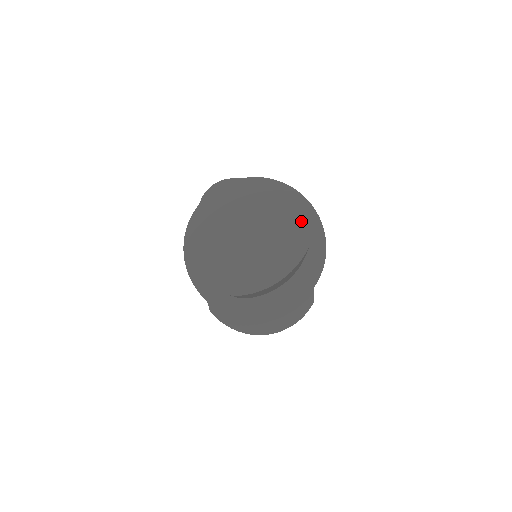
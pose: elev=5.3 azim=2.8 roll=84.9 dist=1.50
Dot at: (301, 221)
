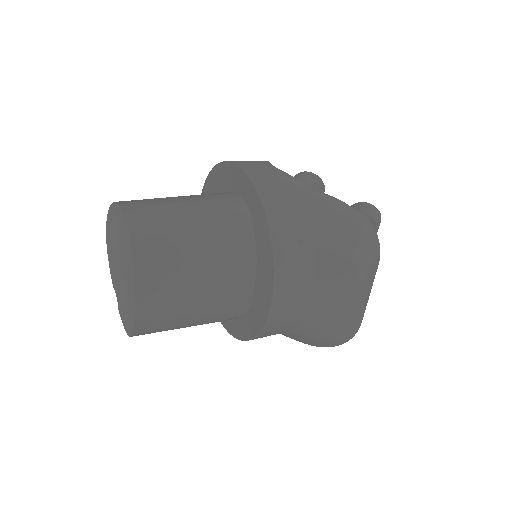
Dot at: (122, 218)
